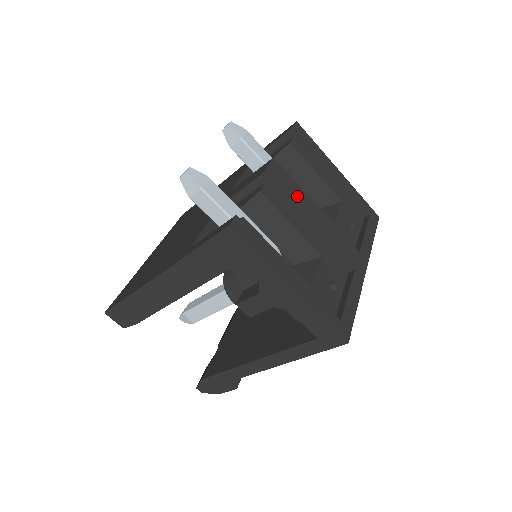
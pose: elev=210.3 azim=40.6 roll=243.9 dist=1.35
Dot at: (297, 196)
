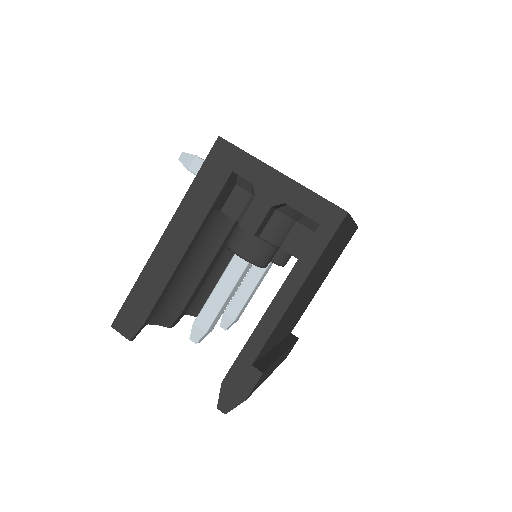
Dot at: occluded
